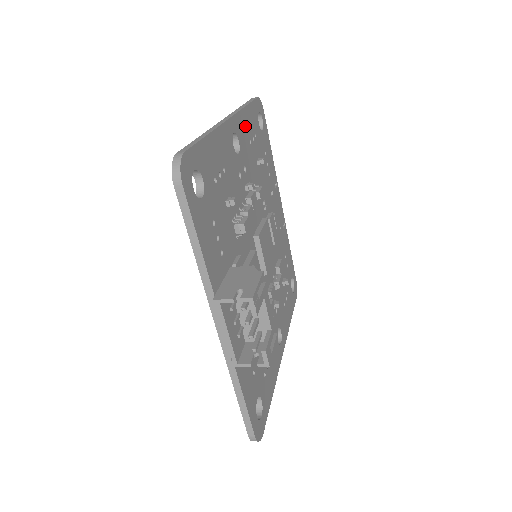
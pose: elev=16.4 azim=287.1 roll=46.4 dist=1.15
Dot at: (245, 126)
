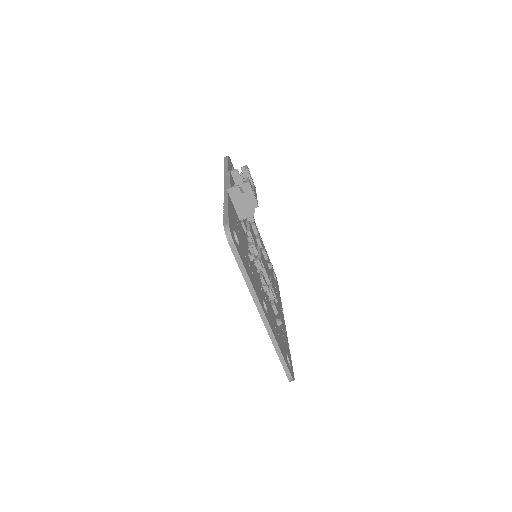
Dot at: (263, 246)
